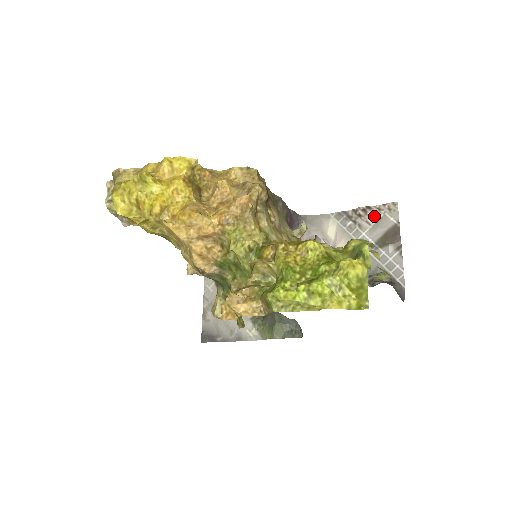
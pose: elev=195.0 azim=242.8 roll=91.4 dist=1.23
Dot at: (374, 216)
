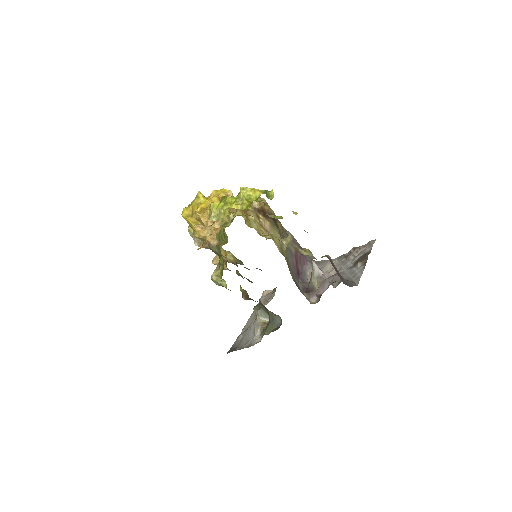
Dot at: (359, 251)
